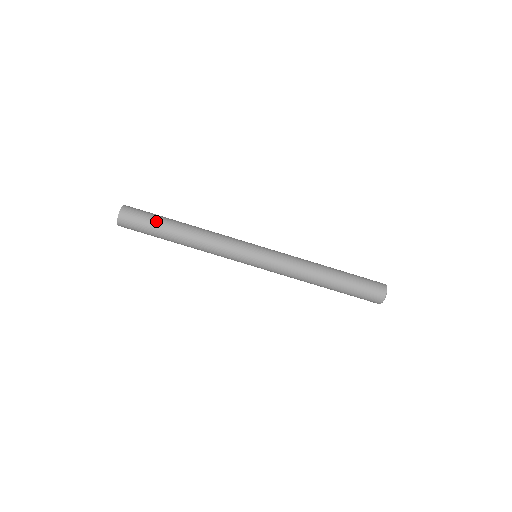
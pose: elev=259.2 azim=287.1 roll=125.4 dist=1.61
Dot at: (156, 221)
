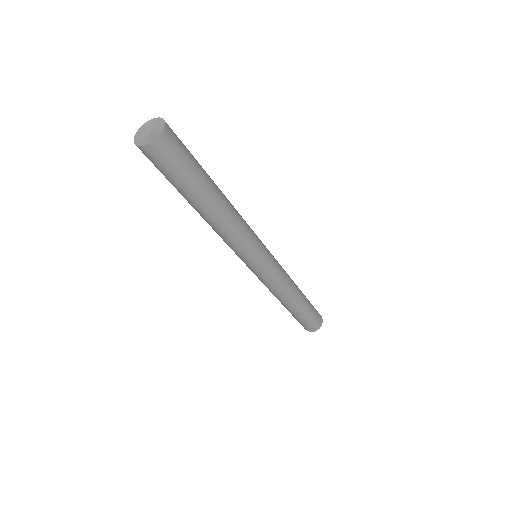
Dot at: (191, 181)
